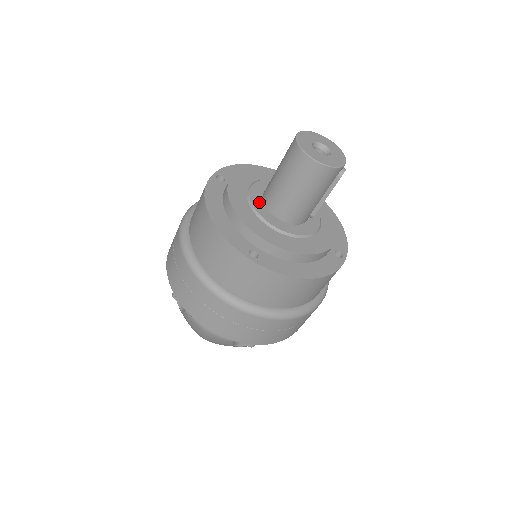
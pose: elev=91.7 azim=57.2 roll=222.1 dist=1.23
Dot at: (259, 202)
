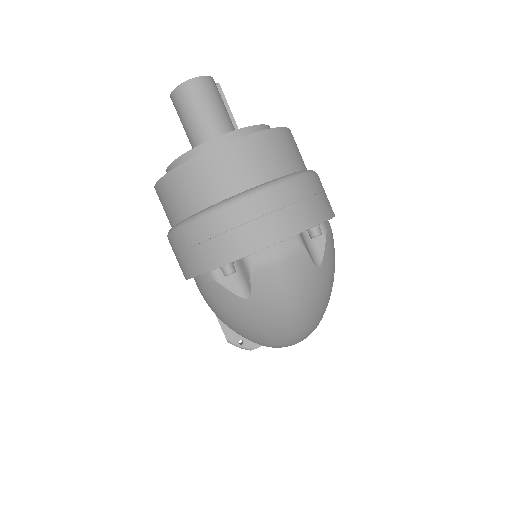
Dot at: occluded
